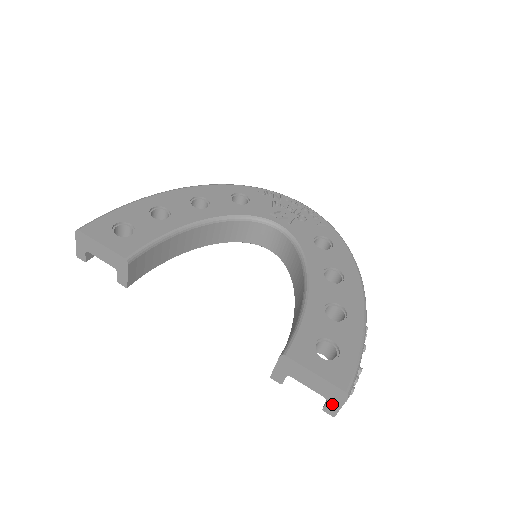
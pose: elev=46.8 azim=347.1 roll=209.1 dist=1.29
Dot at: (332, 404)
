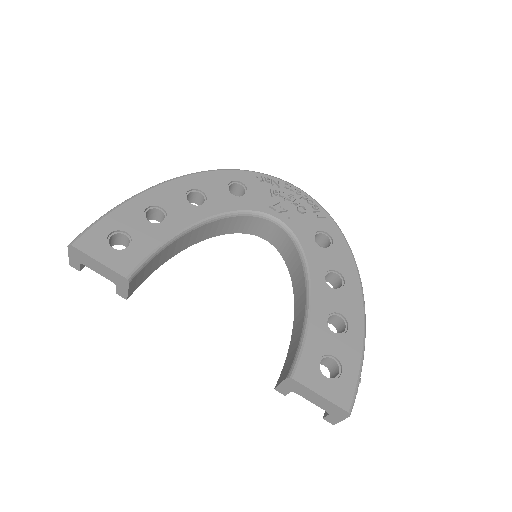
Dot at: (333, 417)
